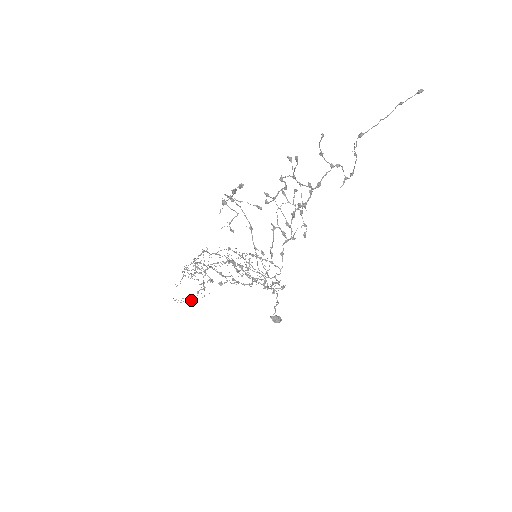
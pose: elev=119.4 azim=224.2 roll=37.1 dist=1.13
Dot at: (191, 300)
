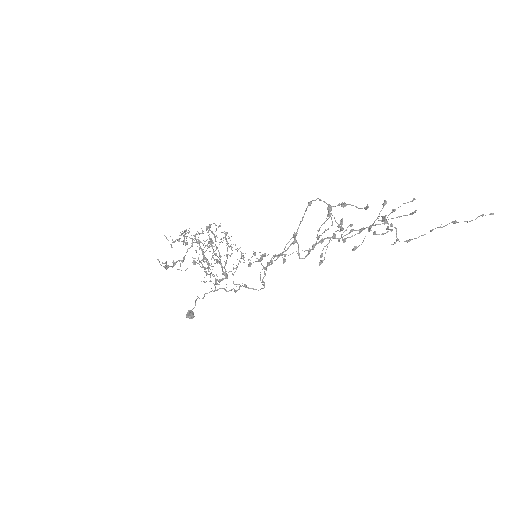
Dot at: (168, 267)
